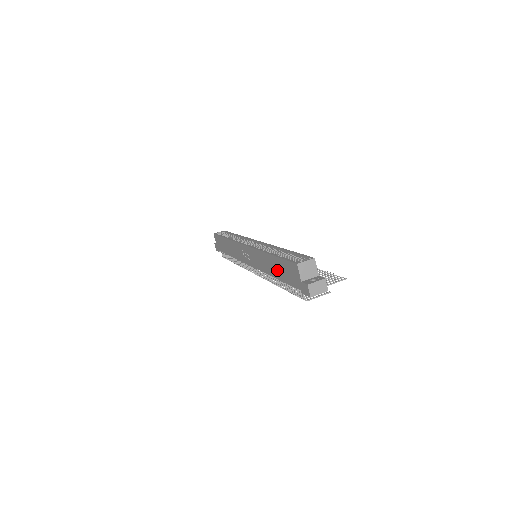
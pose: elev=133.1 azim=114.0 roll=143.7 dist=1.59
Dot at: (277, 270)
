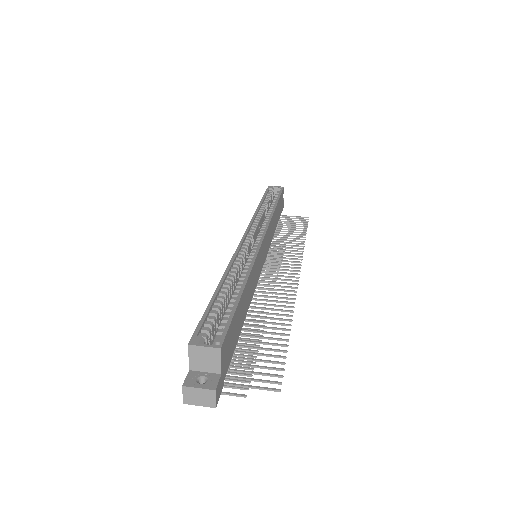
Dot at: occluded
